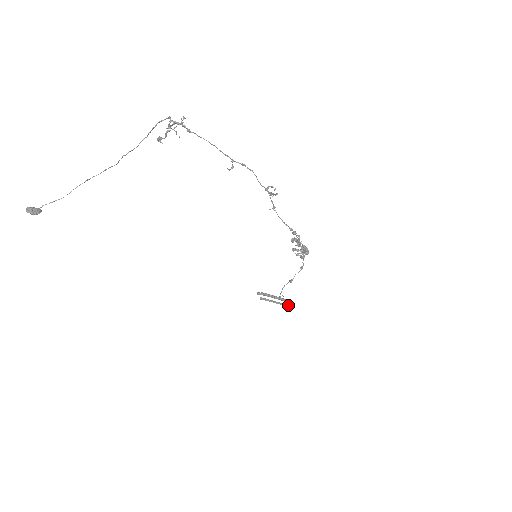
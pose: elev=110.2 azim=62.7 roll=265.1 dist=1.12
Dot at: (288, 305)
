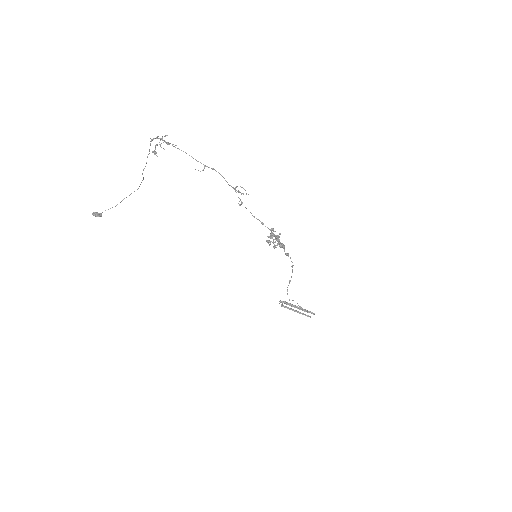
Dot at: occluded
